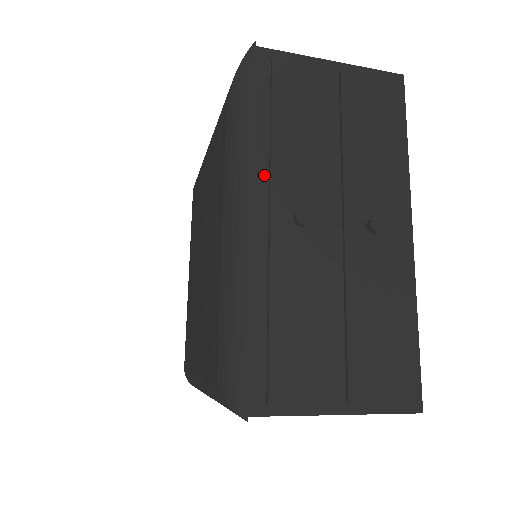
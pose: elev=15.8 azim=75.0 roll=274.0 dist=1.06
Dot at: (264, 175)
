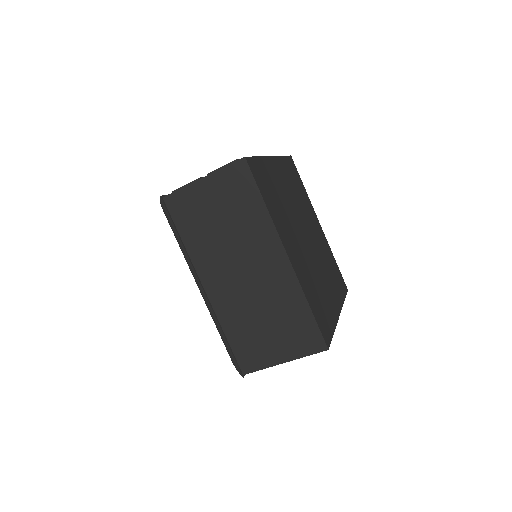
Dot at: occluded
